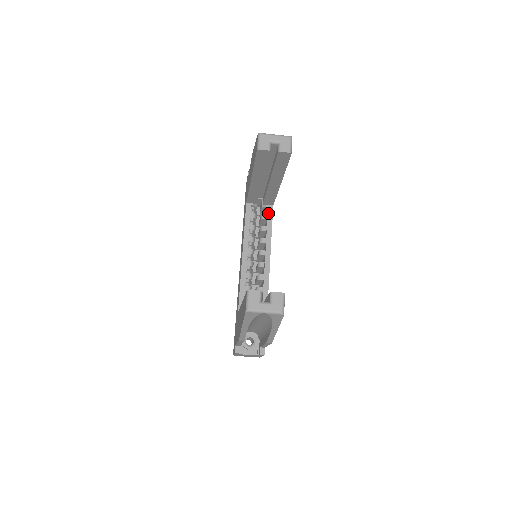
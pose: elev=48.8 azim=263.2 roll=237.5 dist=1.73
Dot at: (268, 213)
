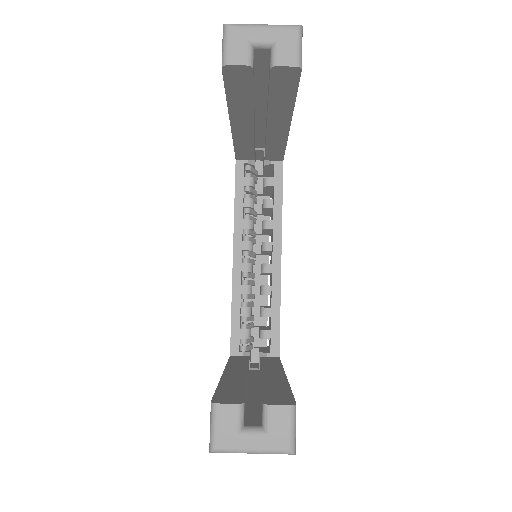
Dot at: (274, 175)
